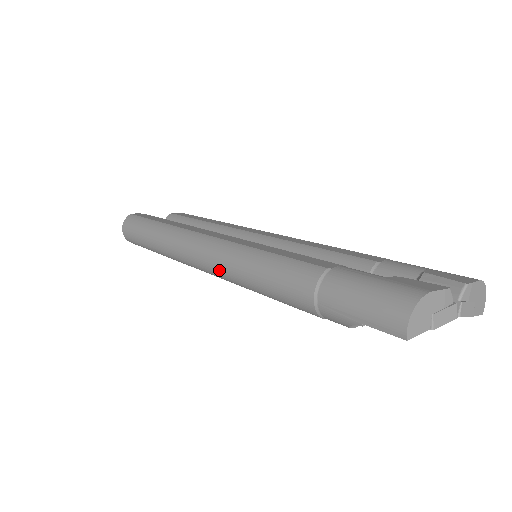
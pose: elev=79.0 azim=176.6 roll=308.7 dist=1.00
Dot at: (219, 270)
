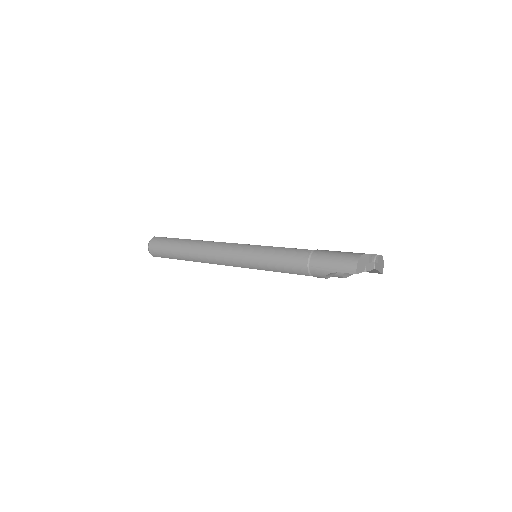
Dot at: (241, 261)
